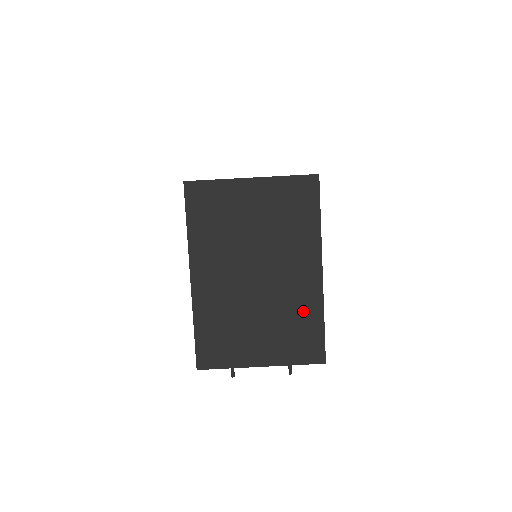
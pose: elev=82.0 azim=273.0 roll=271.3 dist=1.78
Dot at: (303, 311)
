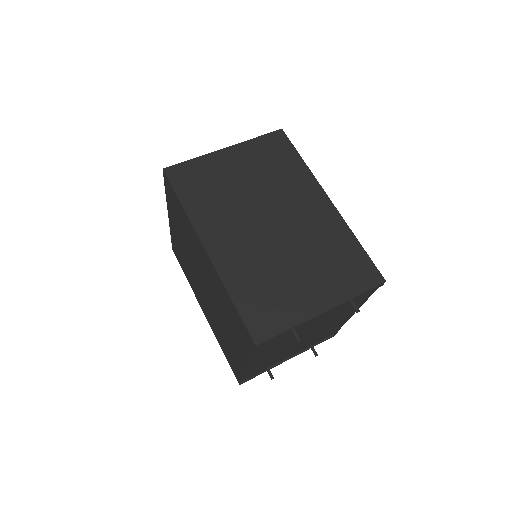
Dot at: (333, 240)
